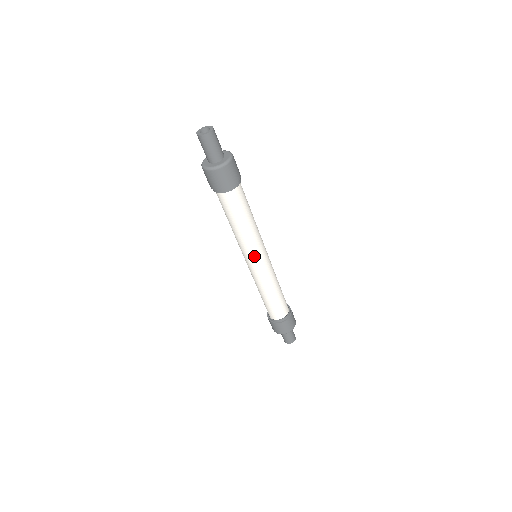
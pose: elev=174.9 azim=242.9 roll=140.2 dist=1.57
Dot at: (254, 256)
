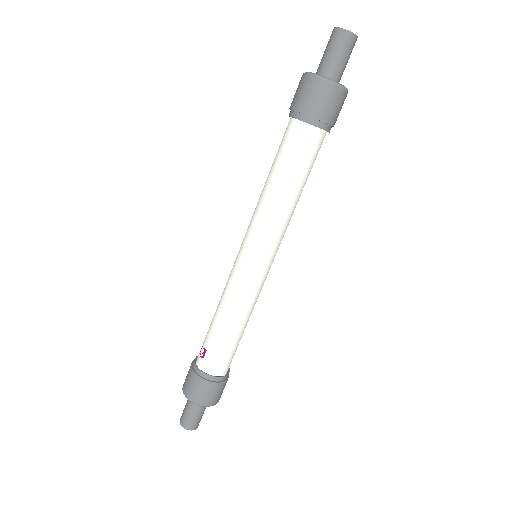
Dot at: (272, 250)
